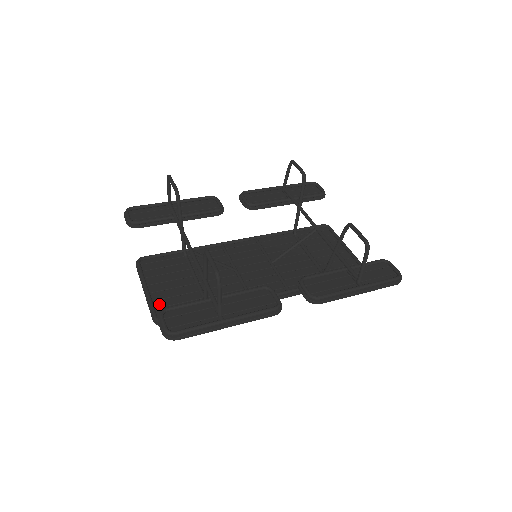
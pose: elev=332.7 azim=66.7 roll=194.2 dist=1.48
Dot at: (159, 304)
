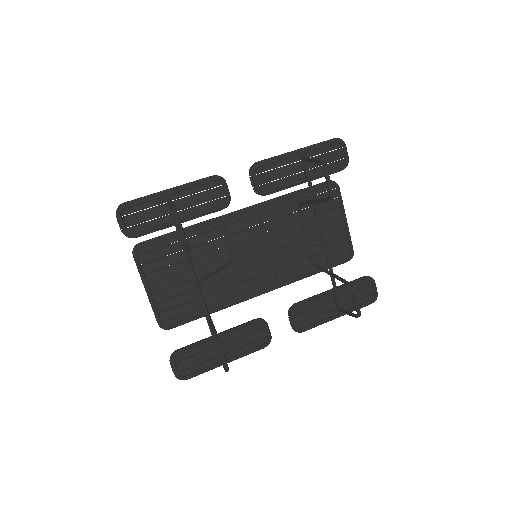
Dot at: (162, 307)
